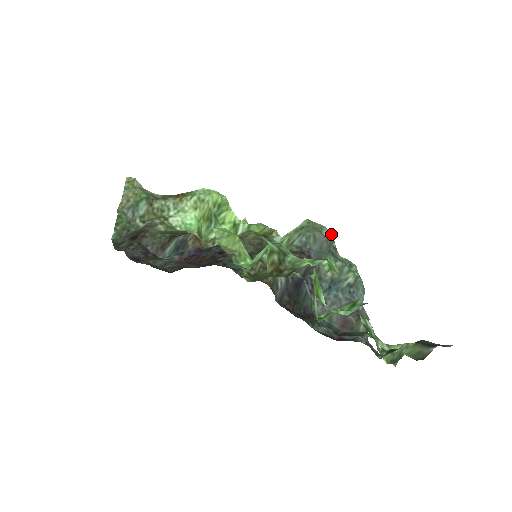
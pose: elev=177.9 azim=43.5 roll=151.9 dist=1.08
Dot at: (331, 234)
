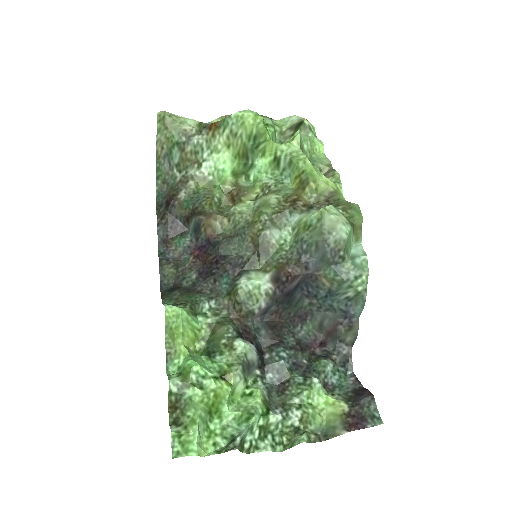
Dot at: (342, 238)
